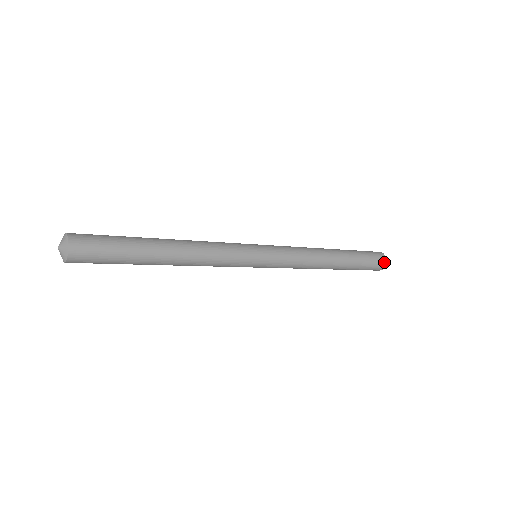
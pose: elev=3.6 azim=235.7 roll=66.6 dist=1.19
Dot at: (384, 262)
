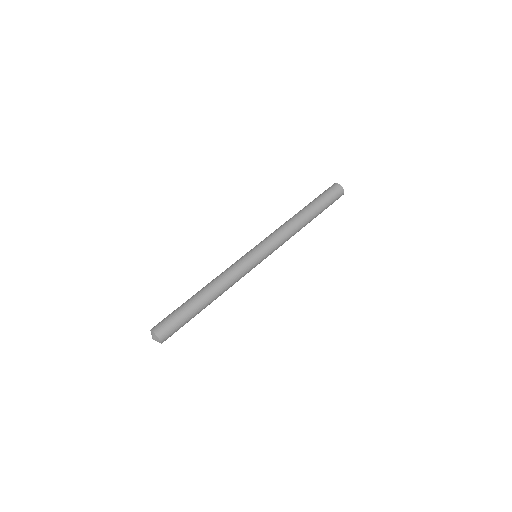
Dot at: occluded
